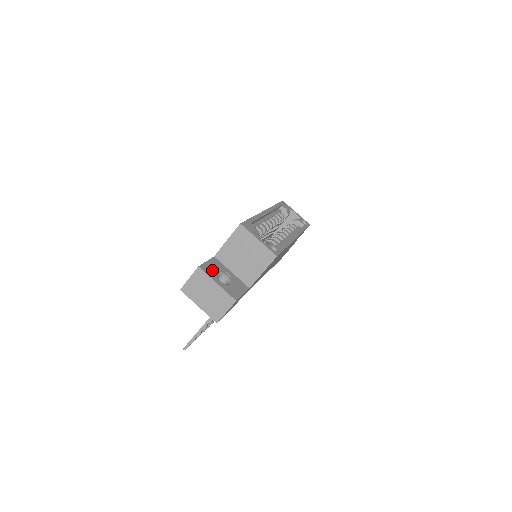
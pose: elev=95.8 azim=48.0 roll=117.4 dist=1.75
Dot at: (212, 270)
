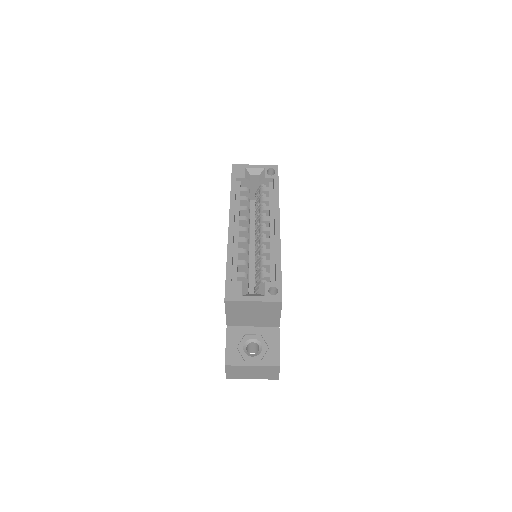
Dot at: (237, 352)
